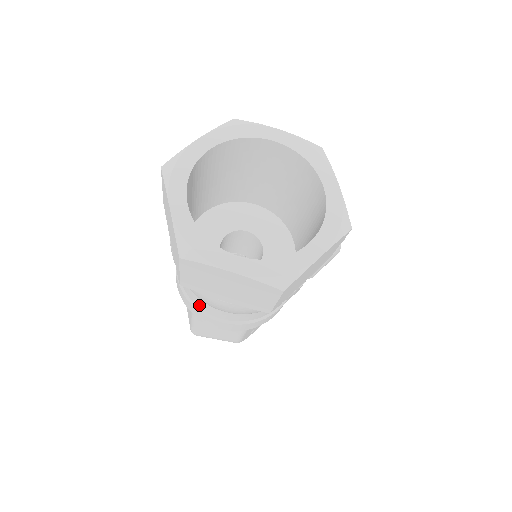
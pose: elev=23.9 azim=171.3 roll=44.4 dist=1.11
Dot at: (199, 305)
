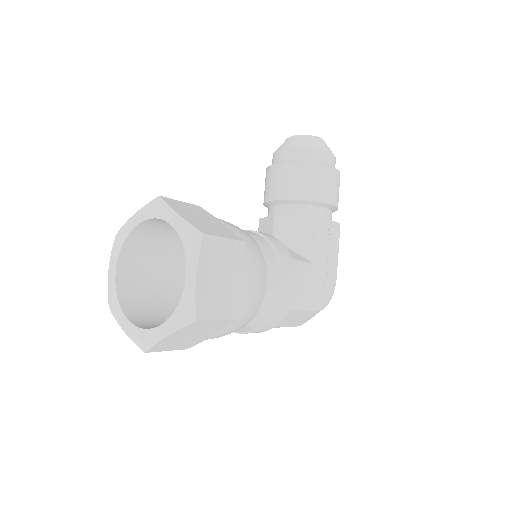
Dot at: occluded
